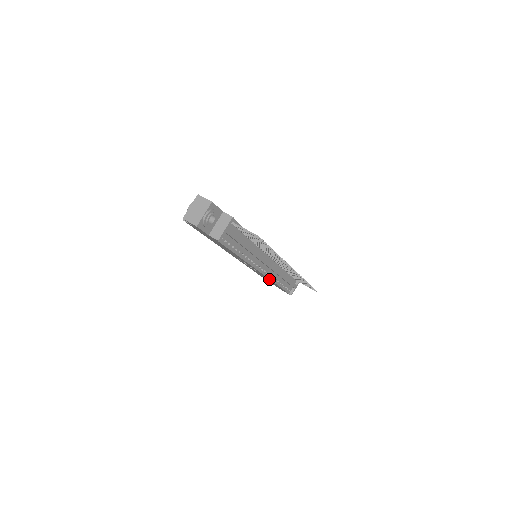
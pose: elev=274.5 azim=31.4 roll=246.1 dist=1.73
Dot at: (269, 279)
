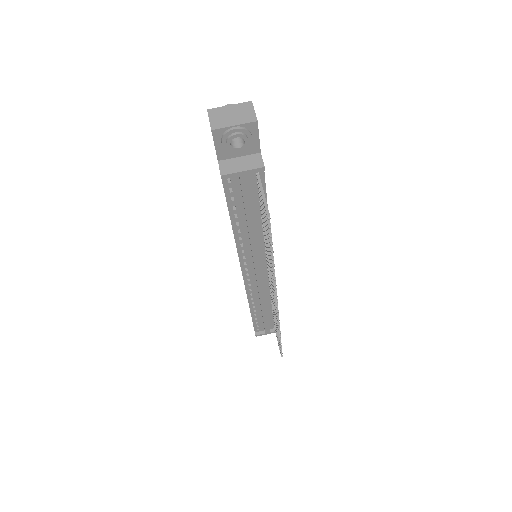
Dot at: occluded
